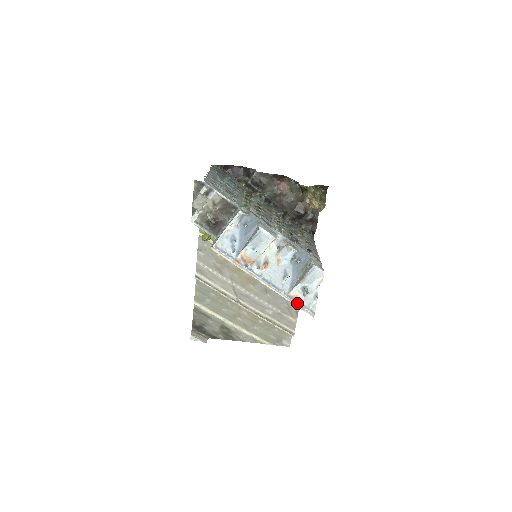
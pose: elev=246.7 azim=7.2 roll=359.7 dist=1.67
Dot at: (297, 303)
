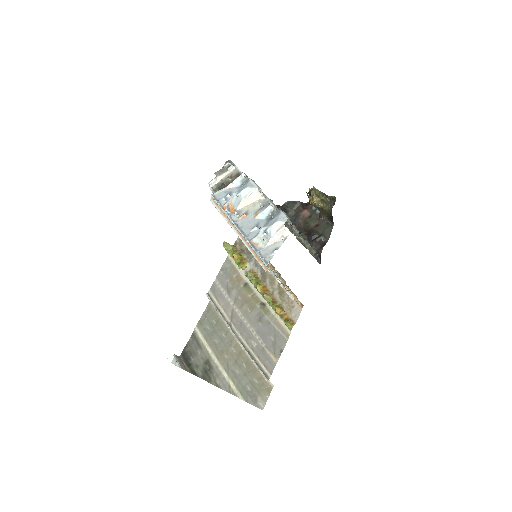
Dot at: (255, 249)
